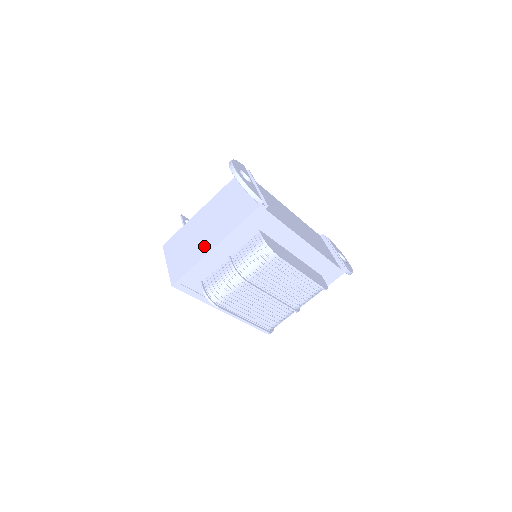
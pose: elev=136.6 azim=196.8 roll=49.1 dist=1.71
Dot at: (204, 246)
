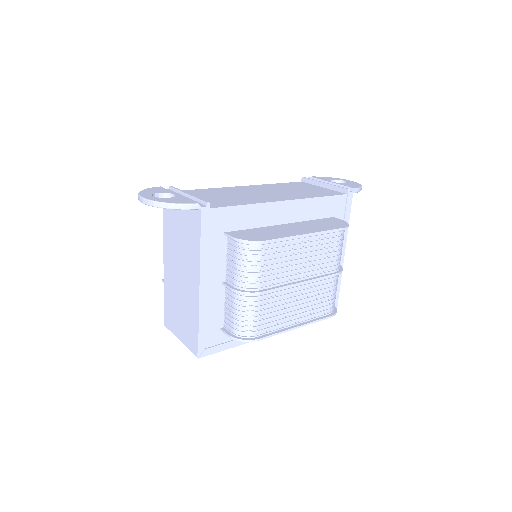
Dot at: (191, 295)
